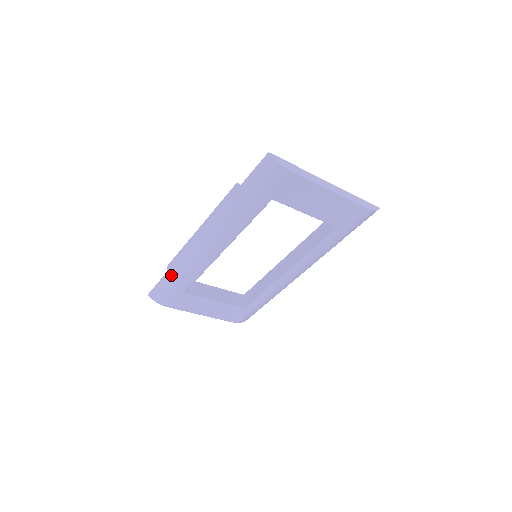
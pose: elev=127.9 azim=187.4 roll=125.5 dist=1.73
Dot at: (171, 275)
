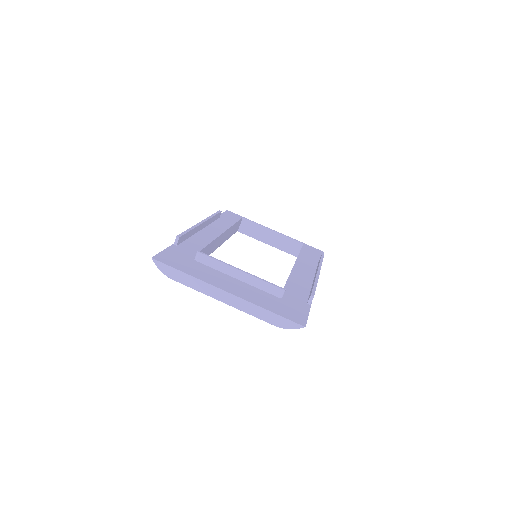
Dot at: occluded
